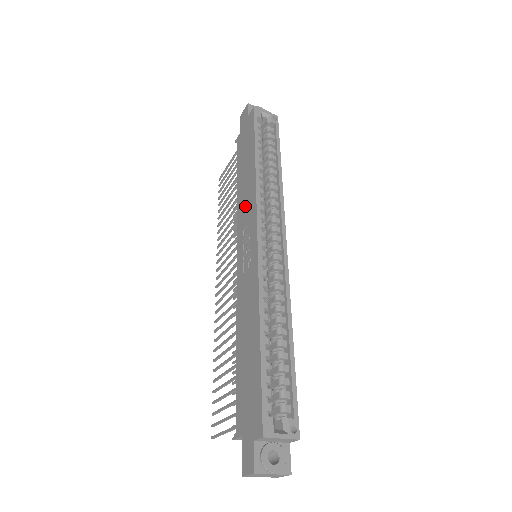
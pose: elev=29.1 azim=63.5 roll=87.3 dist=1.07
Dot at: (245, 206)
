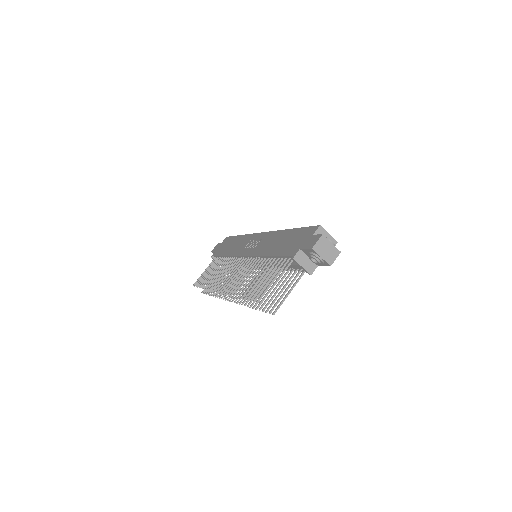
Dot at: (241, 245)
